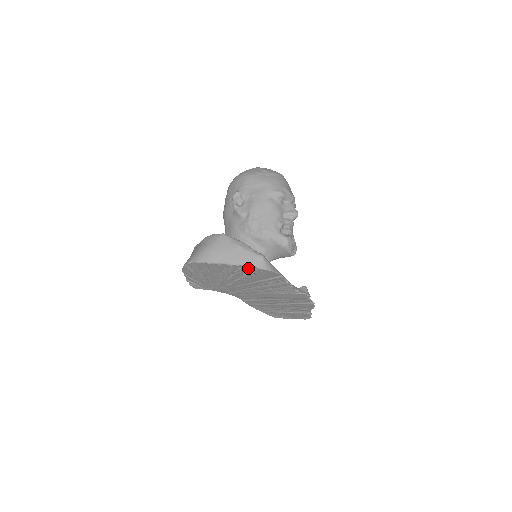
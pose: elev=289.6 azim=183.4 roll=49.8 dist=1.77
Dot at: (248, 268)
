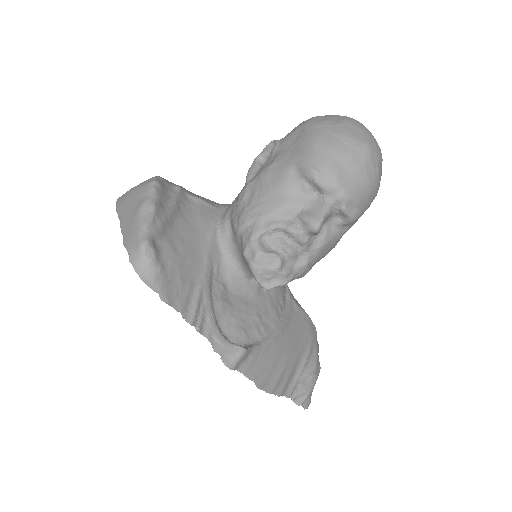
Dot at: occluded
